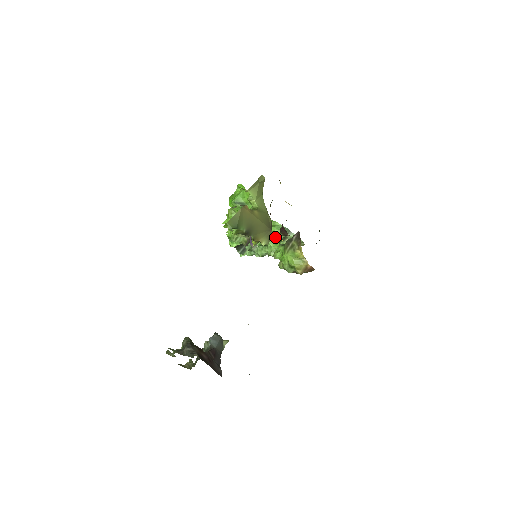
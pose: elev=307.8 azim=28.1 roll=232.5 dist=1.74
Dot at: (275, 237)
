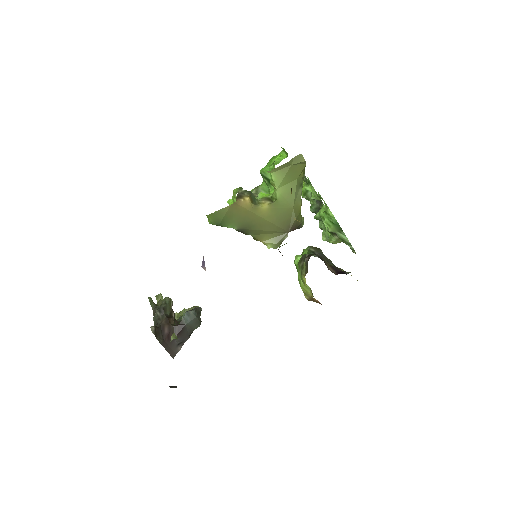
Dot at: occluded
